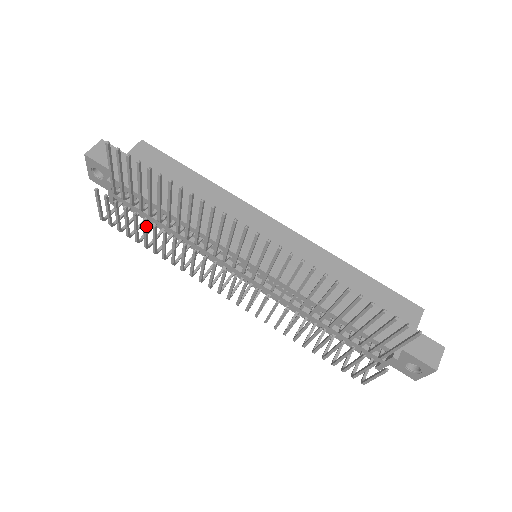
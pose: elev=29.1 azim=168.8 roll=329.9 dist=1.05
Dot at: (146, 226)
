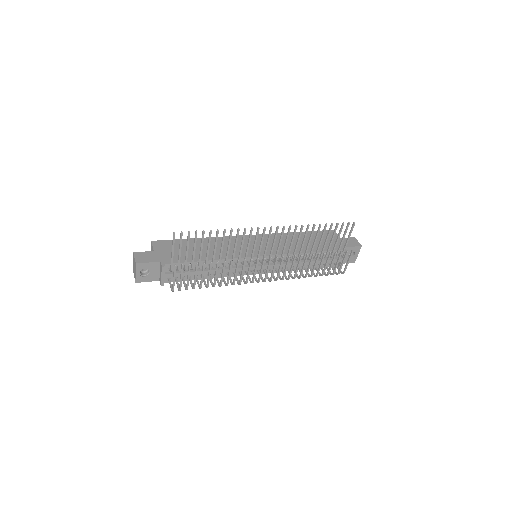
Dot at: occluded
